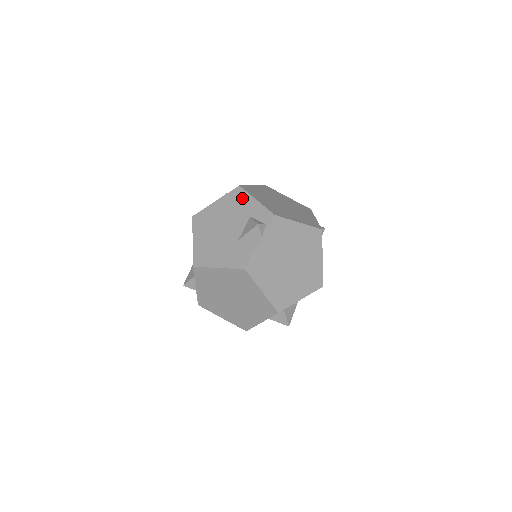
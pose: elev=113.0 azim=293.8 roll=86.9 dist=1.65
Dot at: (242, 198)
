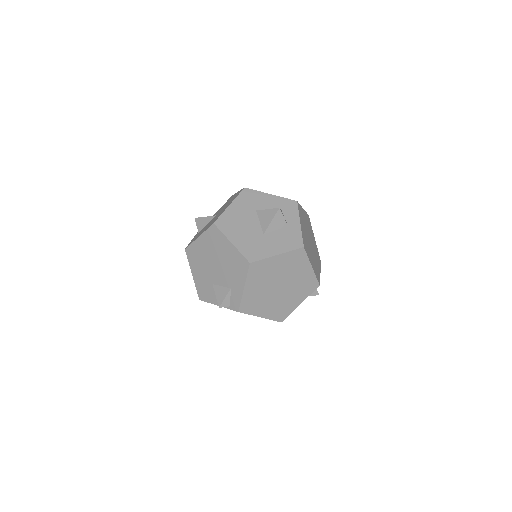
Dot at: (241, 272)
